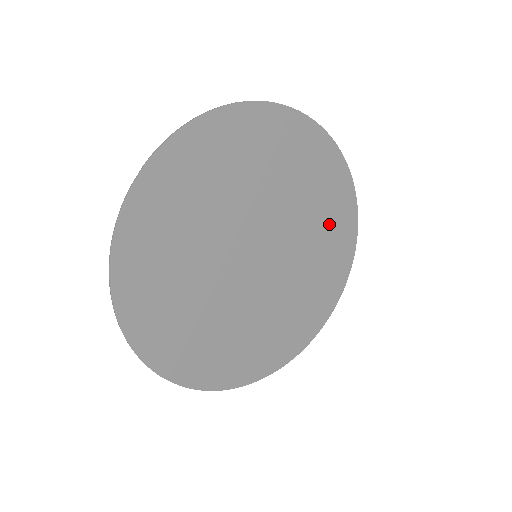
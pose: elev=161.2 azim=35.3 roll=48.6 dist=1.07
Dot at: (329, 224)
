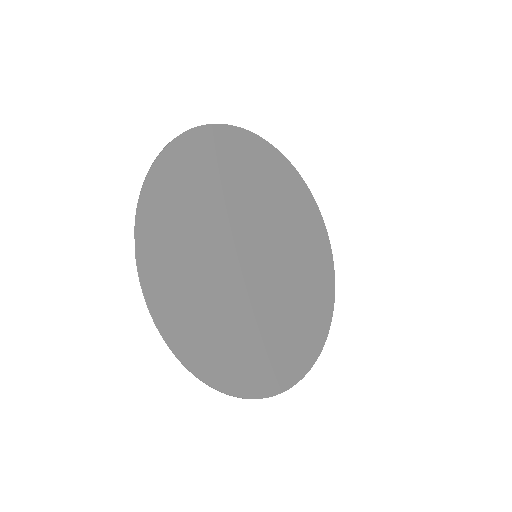
Dot at: (291, 202)
